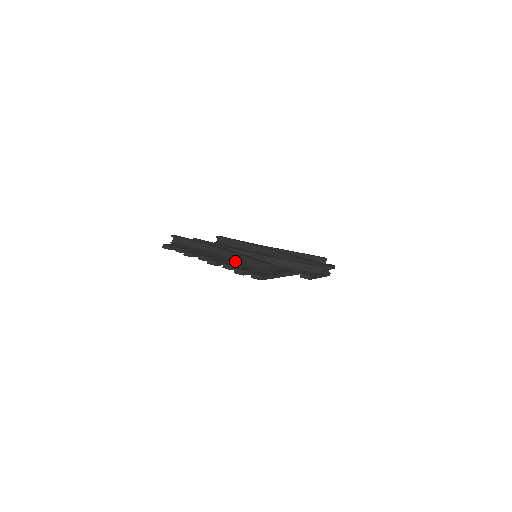
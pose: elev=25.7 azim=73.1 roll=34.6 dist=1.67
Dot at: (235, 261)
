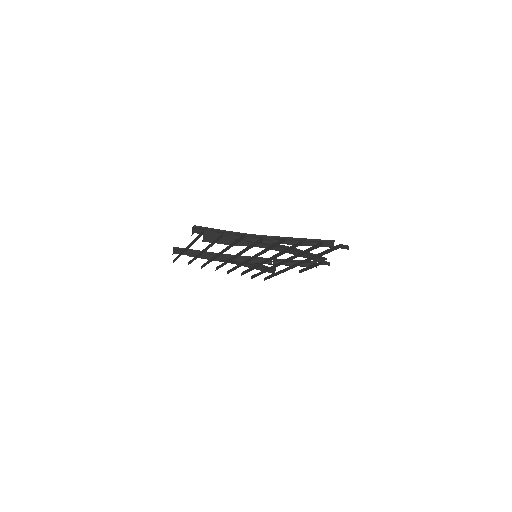
Dot at: (291, 244)
